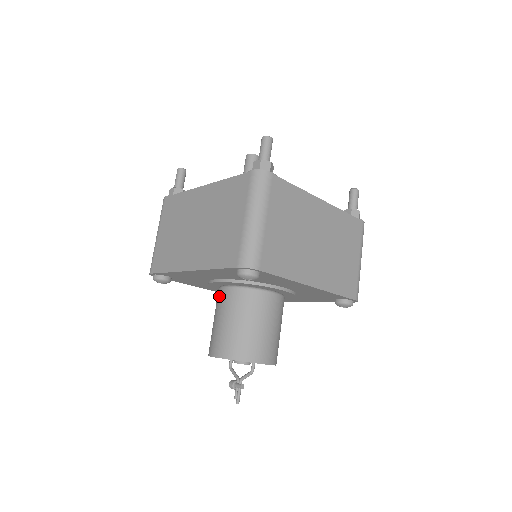
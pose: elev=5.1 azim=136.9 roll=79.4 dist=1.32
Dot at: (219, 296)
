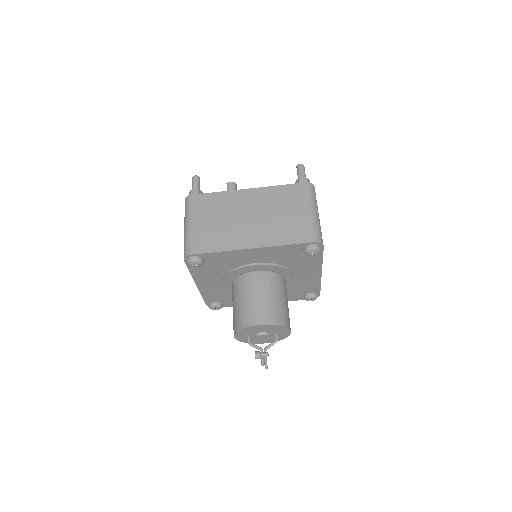
Dot at: (248, 279)
